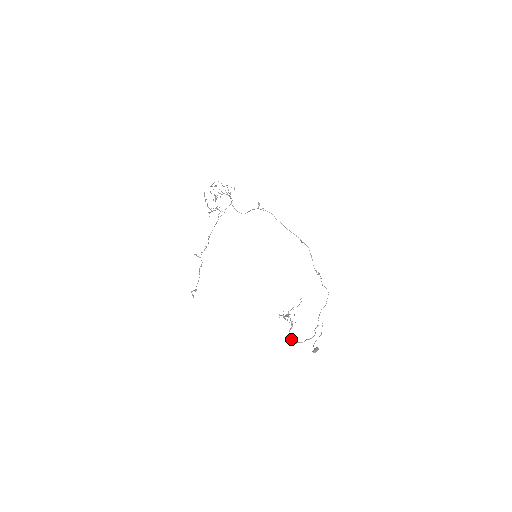
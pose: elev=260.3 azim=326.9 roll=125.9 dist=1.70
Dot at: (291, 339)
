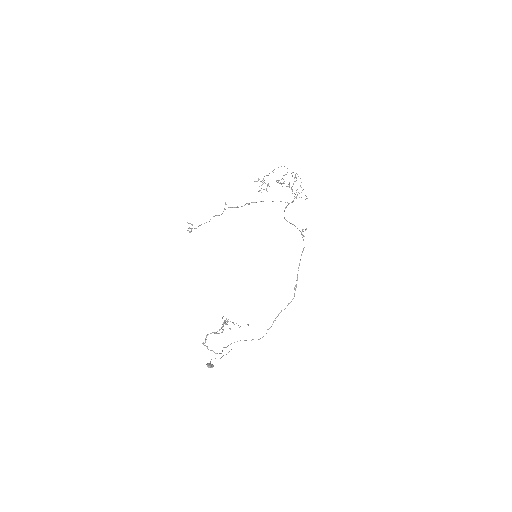
Dot at: (206, 339)
